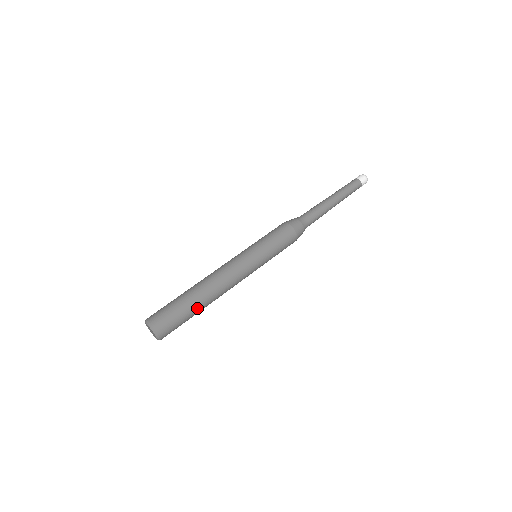
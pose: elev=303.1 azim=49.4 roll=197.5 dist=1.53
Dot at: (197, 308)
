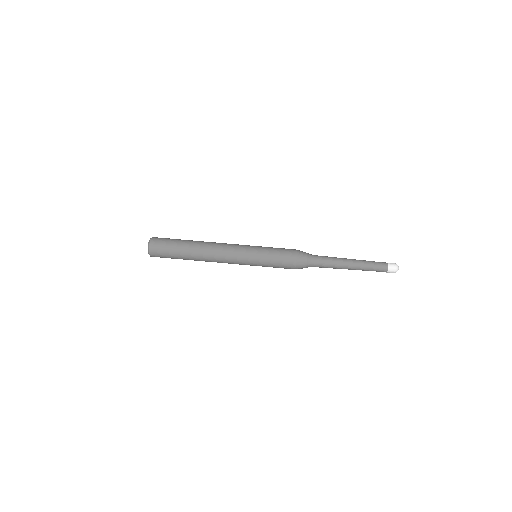
Dot at: (187, 259)
